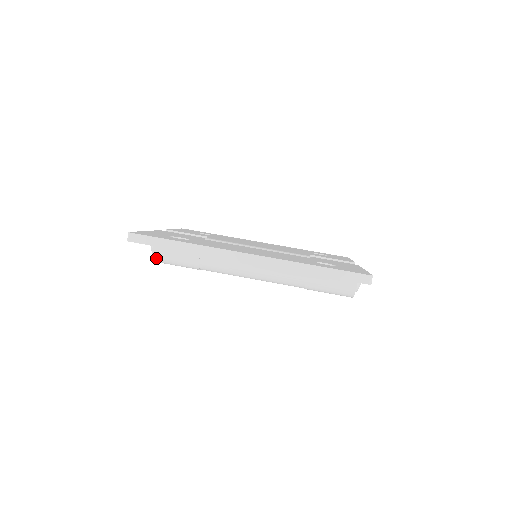
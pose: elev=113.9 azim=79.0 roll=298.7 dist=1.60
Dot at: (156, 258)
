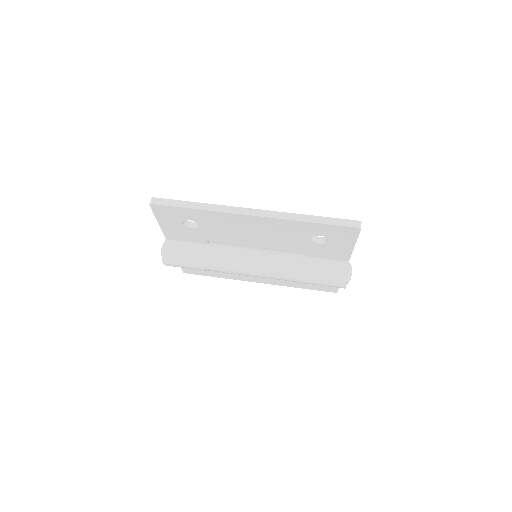
Dot at: (165, 256)
